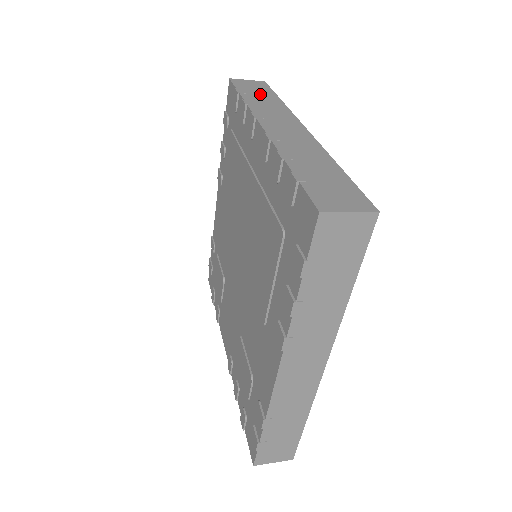
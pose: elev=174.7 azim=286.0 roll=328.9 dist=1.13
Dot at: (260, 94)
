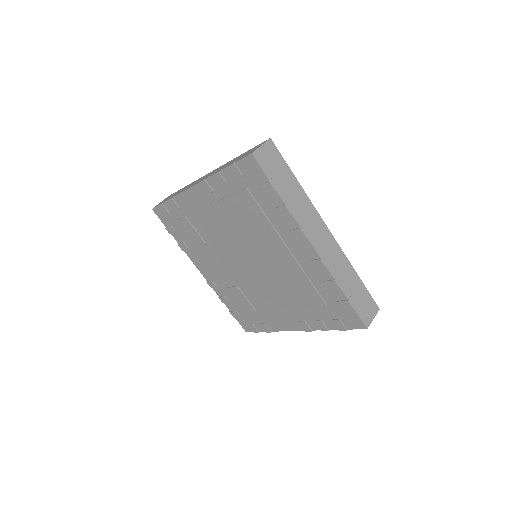
Dot at: (285, 180)
